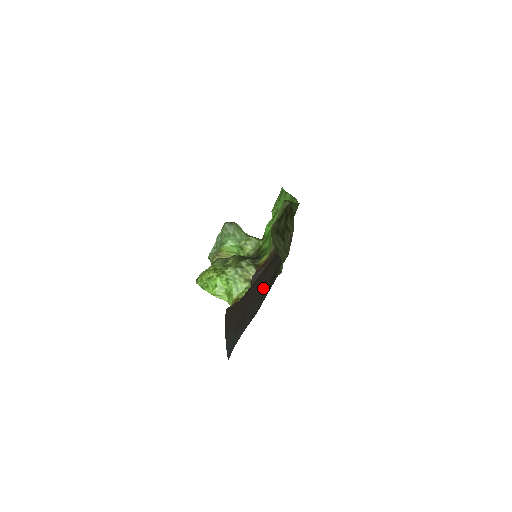
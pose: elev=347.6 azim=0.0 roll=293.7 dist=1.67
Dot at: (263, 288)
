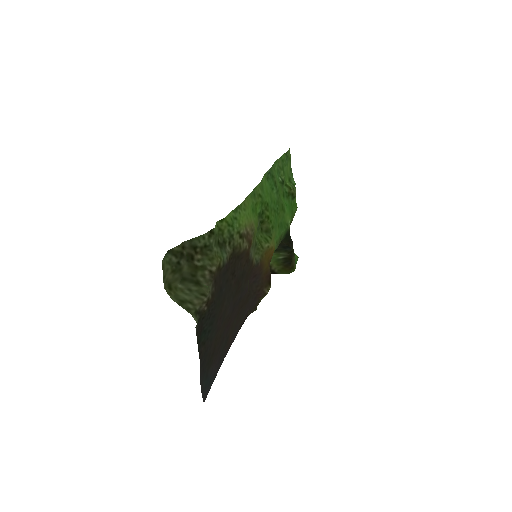
Dot at: (216, 324)
